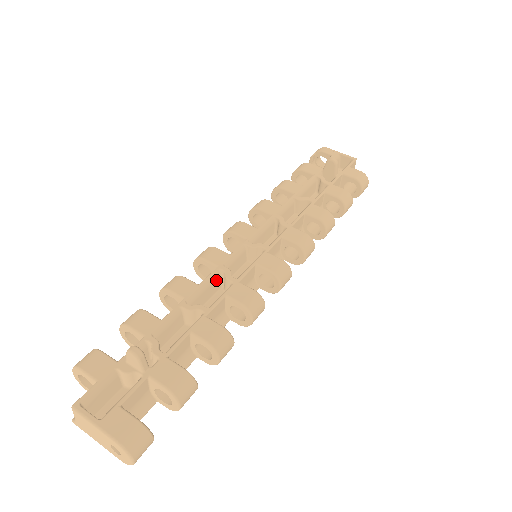
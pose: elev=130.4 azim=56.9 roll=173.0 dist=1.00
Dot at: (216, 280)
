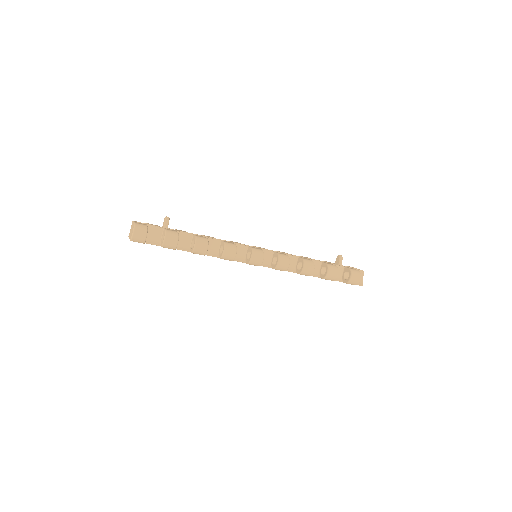
Dot at: occluded
